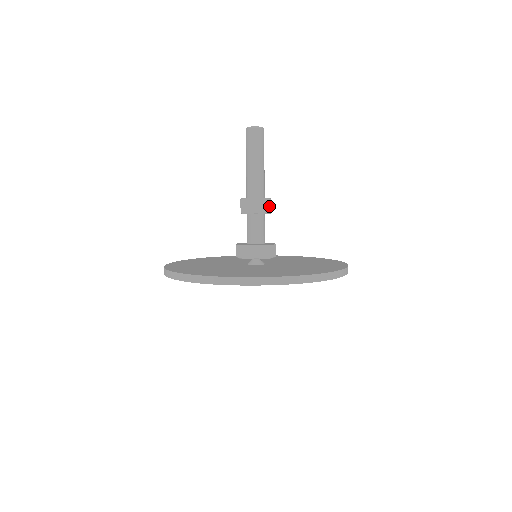
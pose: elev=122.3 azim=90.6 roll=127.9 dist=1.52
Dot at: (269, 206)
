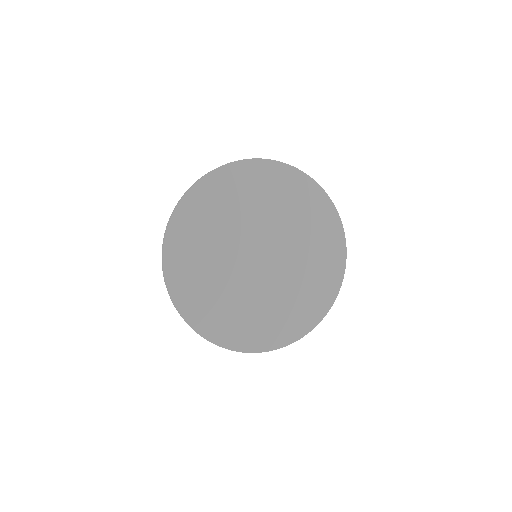
Dot at: occluded
